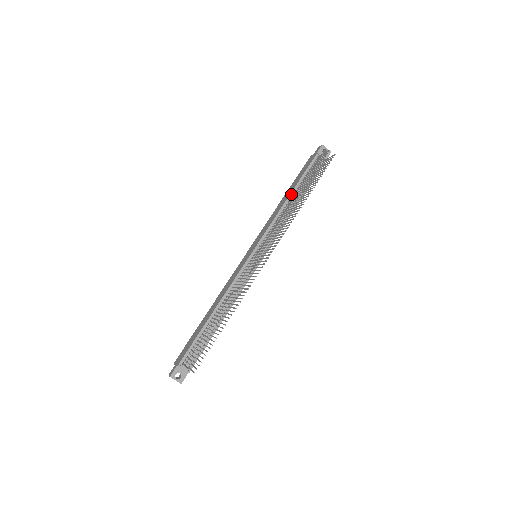
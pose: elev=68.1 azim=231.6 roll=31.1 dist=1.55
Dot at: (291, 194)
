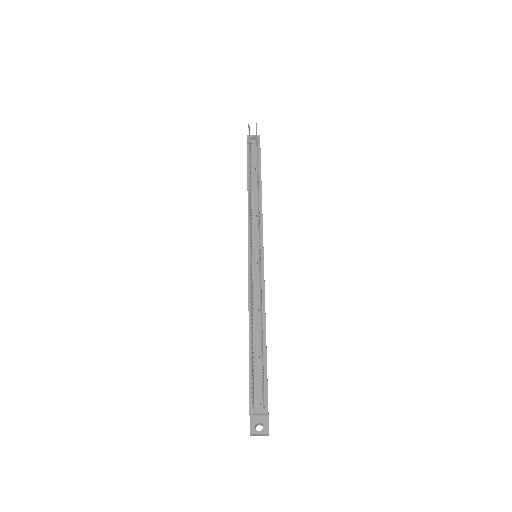
Dot at: (248, 186)
